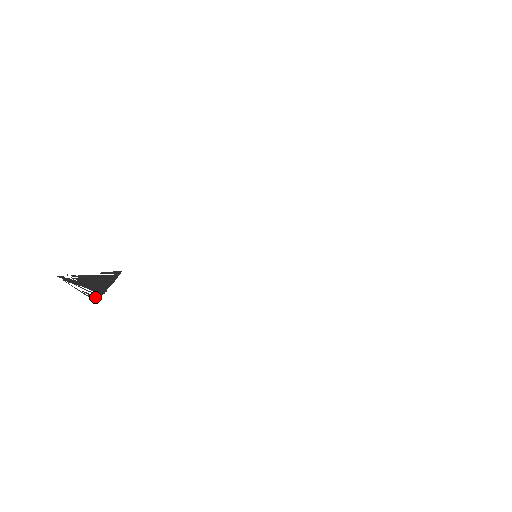
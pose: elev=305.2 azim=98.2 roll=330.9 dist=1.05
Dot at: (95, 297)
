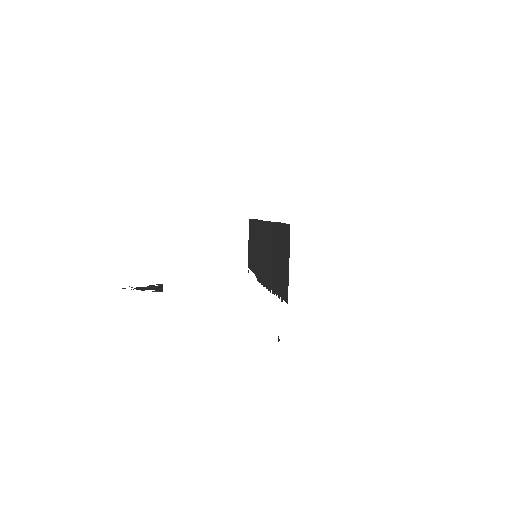
Dot at: (159, 291)
